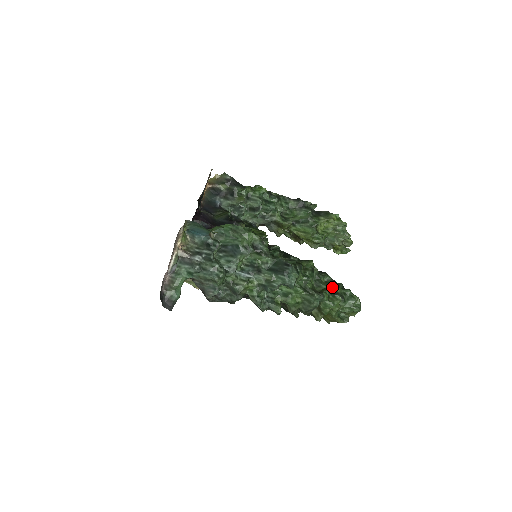
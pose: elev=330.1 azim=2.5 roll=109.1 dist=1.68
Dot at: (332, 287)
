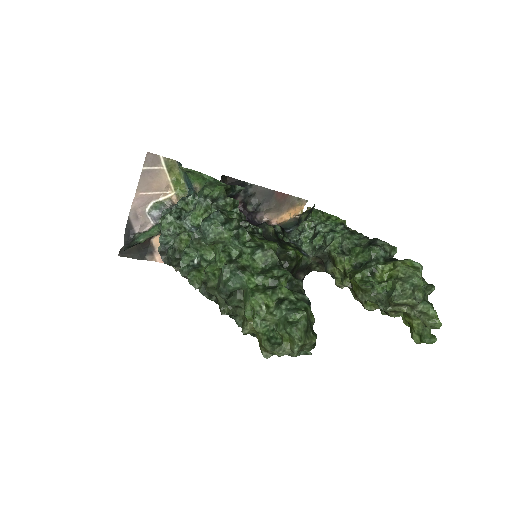
Dot at: (279, 285)
